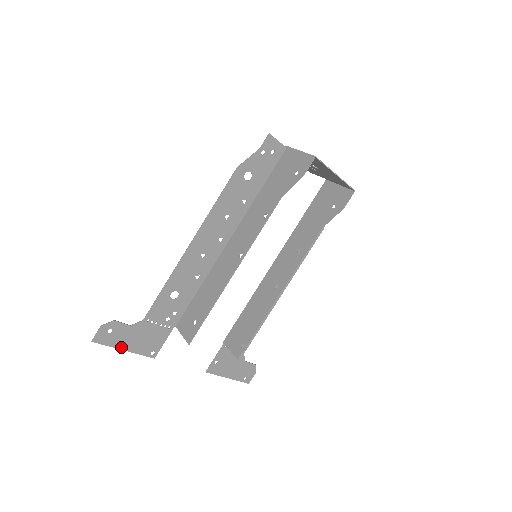
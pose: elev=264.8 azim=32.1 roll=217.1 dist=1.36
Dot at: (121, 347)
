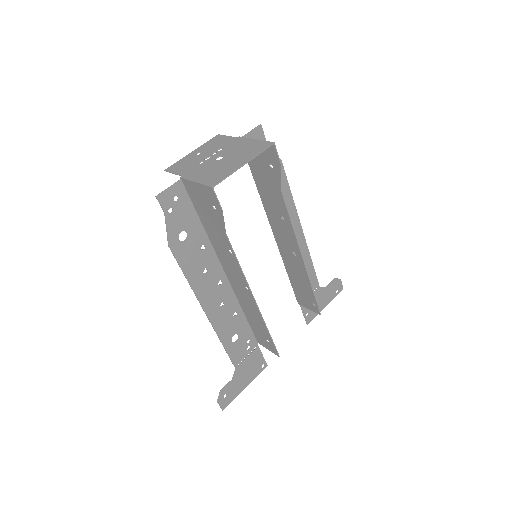
Dot at: (242, 390)
